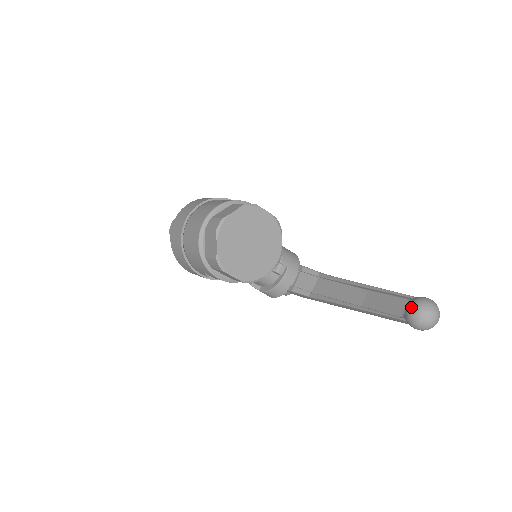
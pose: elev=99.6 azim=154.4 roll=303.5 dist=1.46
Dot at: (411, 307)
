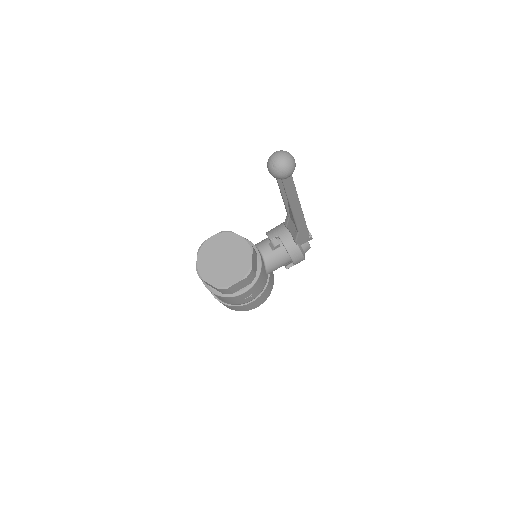
Dot at: occluded
